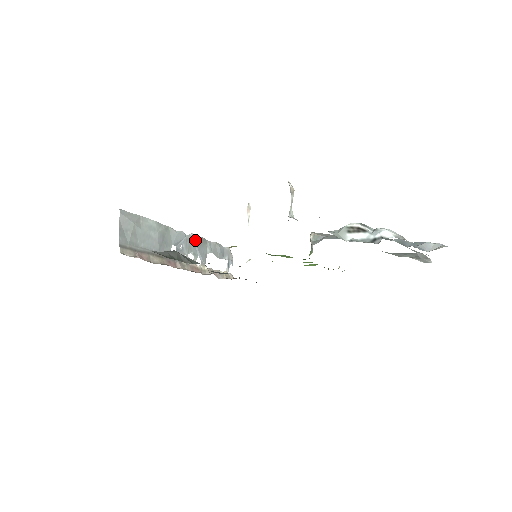
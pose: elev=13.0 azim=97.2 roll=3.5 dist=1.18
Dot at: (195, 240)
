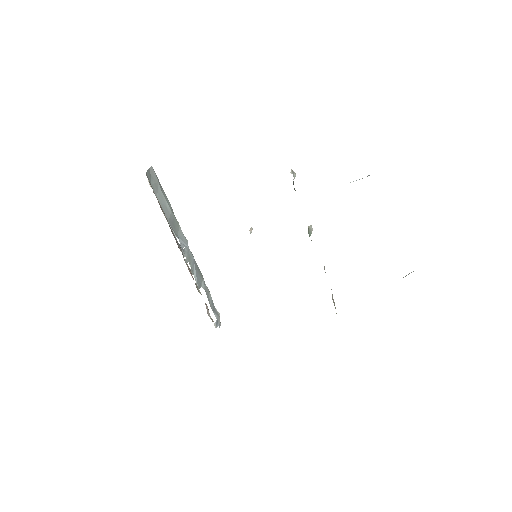
Dot at: (195, 261)
